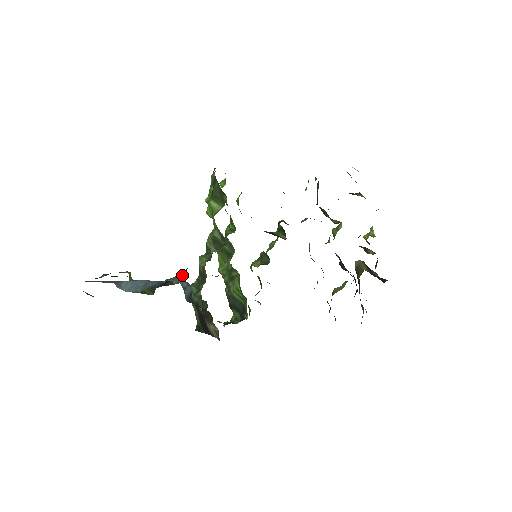
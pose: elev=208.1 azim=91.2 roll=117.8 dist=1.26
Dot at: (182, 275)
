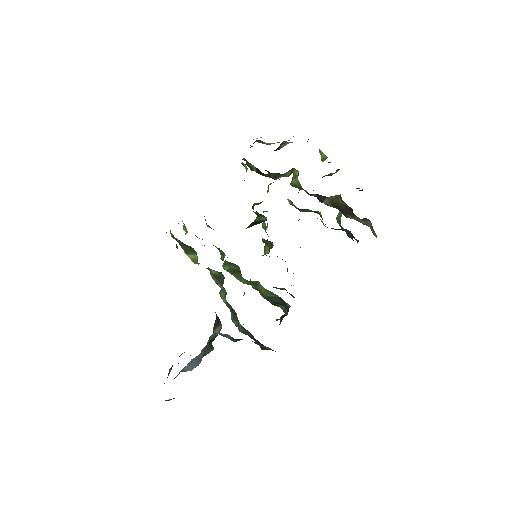
Dot at: (218, 322)
